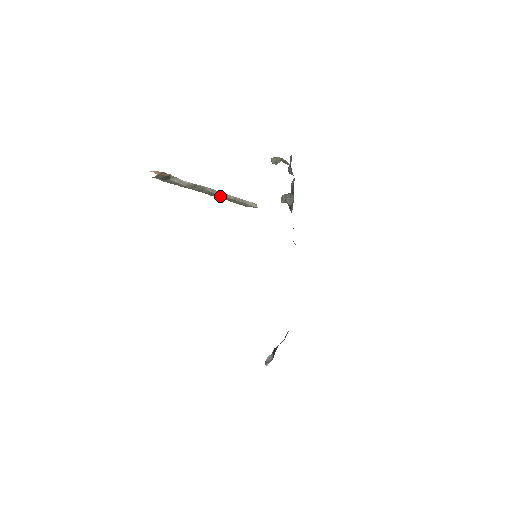
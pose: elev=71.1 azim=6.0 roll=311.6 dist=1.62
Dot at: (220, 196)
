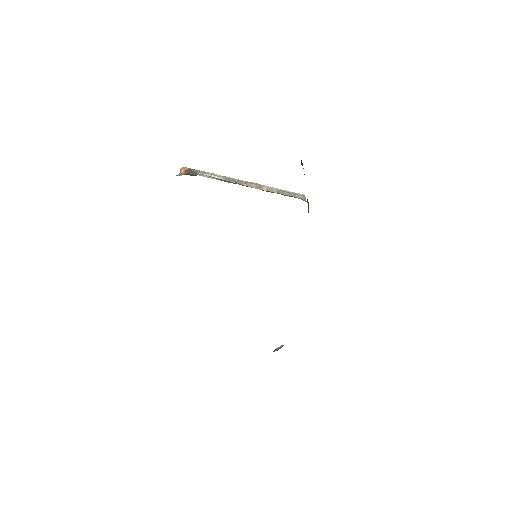
Dot at: (259, 189)
